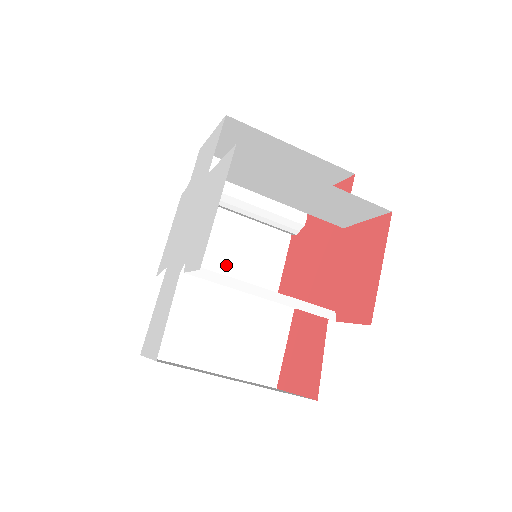
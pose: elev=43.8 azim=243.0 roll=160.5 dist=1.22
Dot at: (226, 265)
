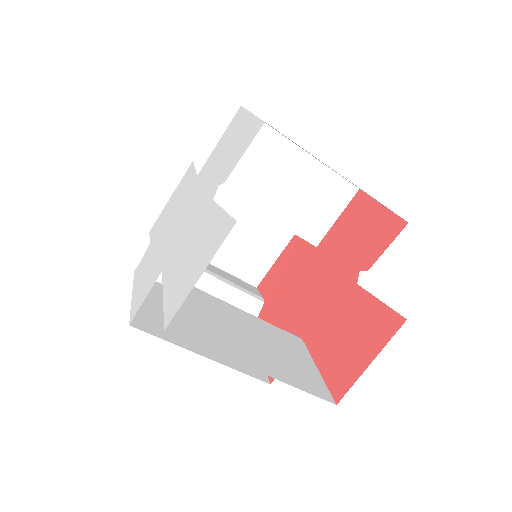
Dot at: occluded
